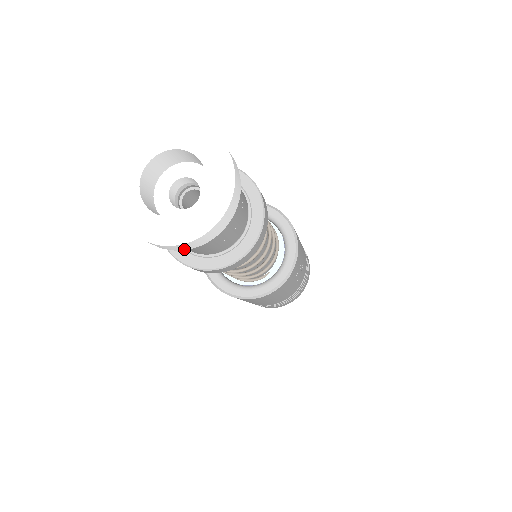
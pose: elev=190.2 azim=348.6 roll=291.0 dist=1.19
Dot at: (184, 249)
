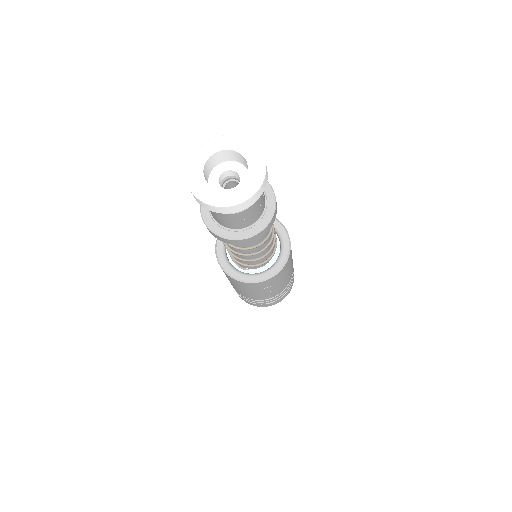
Dot at: (200, 203)
